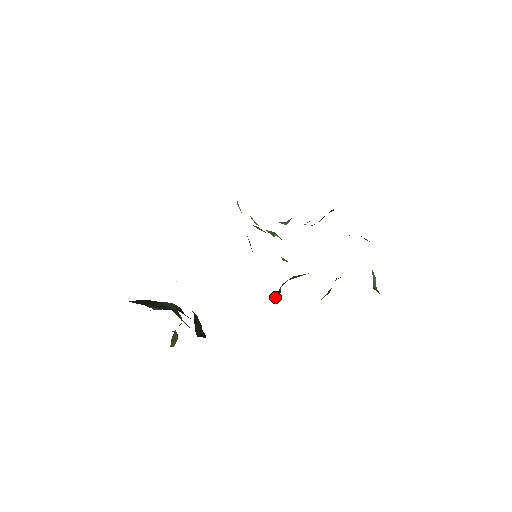
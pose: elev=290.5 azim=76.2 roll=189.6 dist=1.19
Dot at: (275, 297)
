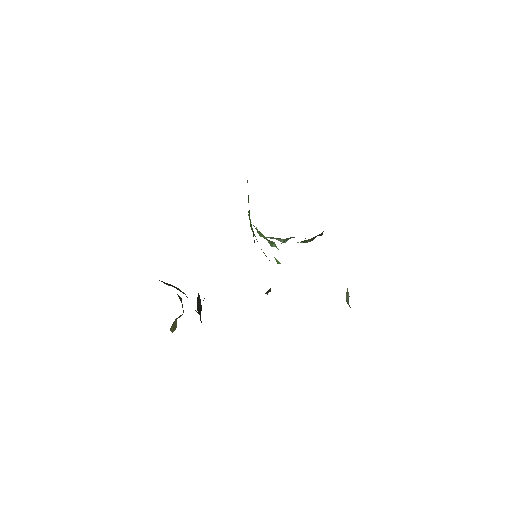
Dot at: (265, 293)
